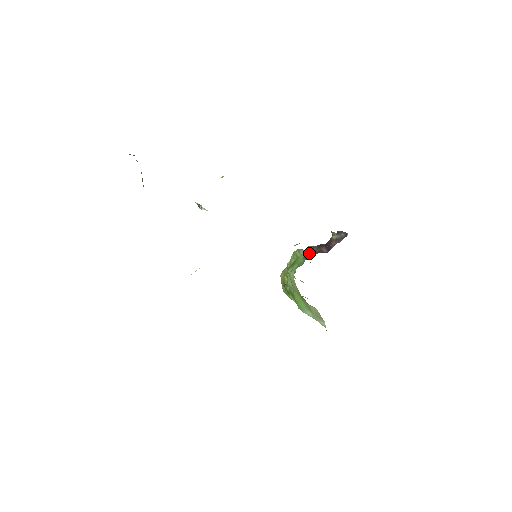
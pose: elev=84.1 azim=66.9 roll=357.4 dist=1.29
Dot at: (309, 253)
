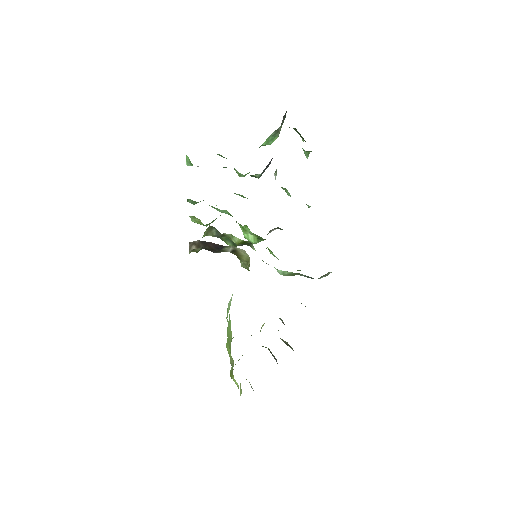
Dot at: occluded
